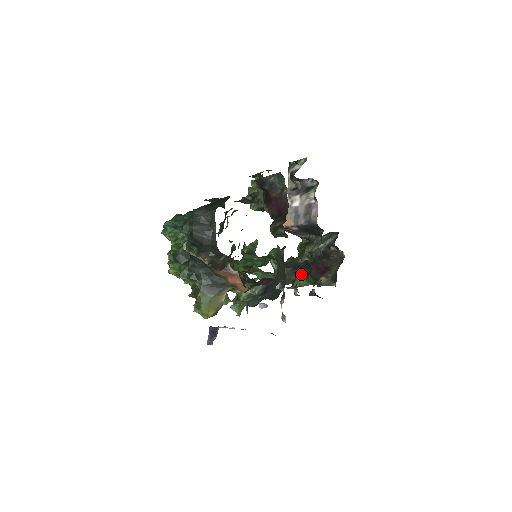
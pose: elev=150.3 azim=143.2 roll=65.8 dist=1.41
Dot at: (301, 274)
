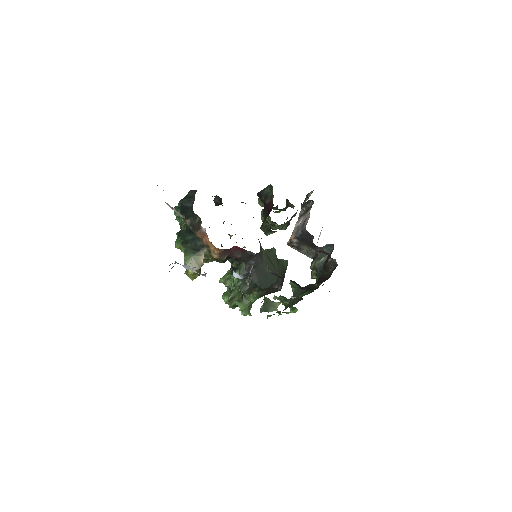
Dot at: occluded
